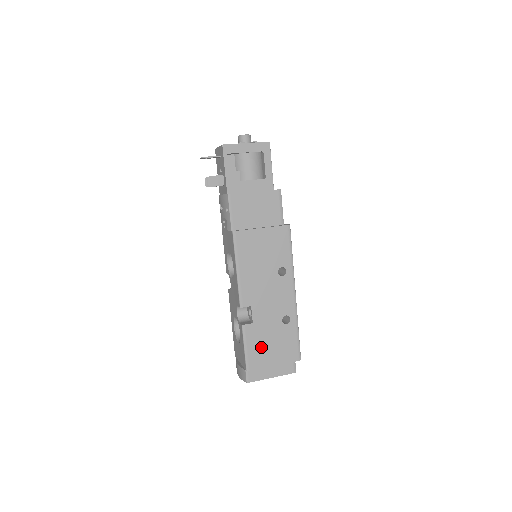
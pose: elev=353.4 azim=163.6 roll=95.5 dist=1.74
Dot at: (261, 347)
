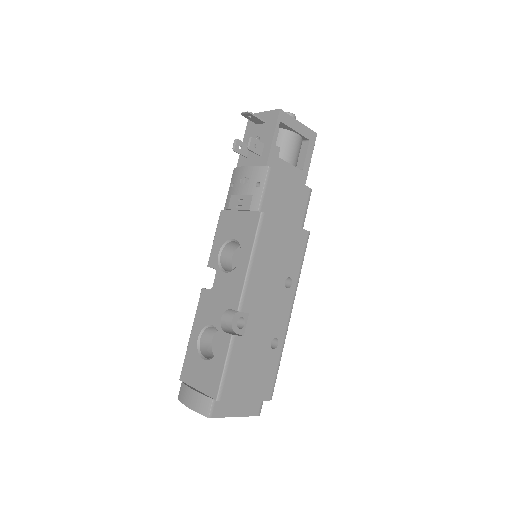
Dot at: (241, 371)
